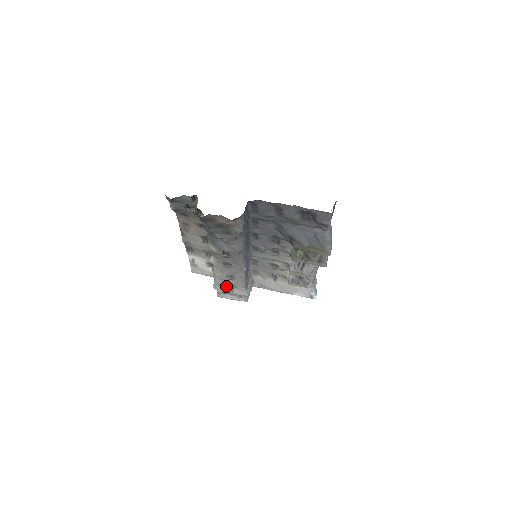
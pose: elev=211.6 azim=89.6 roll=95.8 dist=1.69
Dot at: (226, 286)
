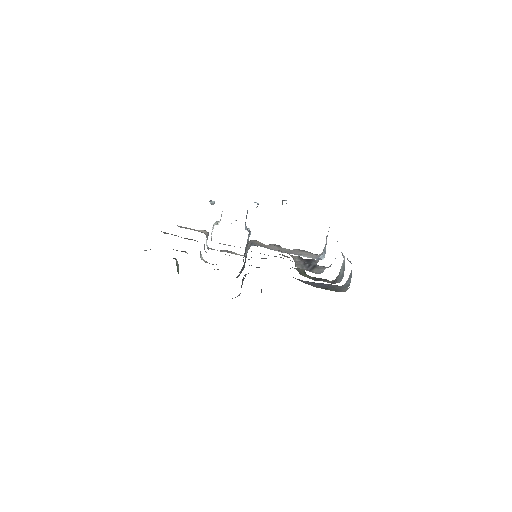
Dot at: (221, 250)
